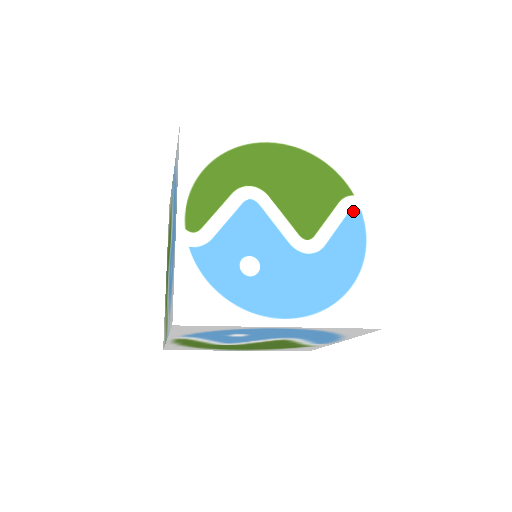
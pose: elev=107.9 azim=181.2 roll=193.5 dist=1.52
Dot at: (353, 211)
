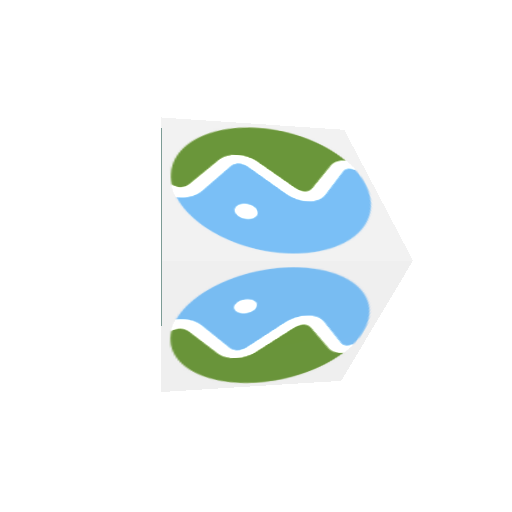
Dot at: (347, 171)
